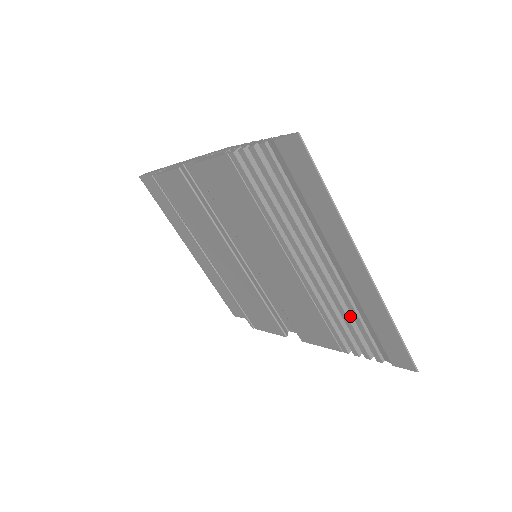
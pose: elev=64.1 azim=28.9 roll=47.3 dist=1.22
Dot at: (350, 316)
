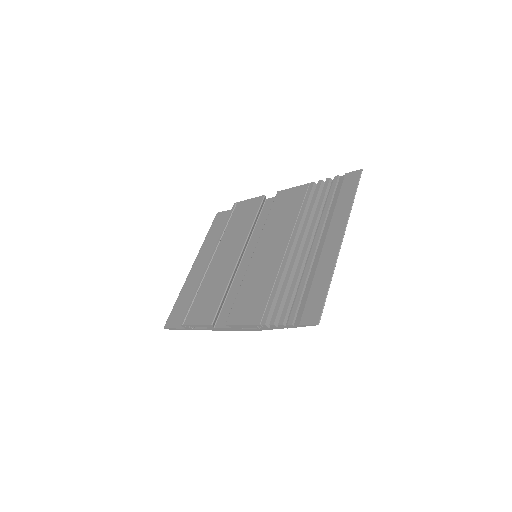
Dot at: (297, 287)
